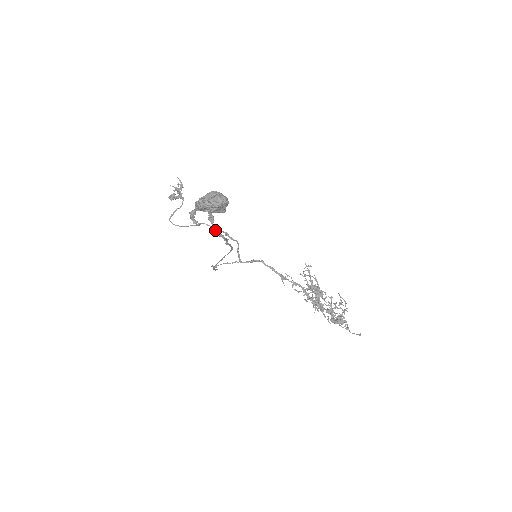
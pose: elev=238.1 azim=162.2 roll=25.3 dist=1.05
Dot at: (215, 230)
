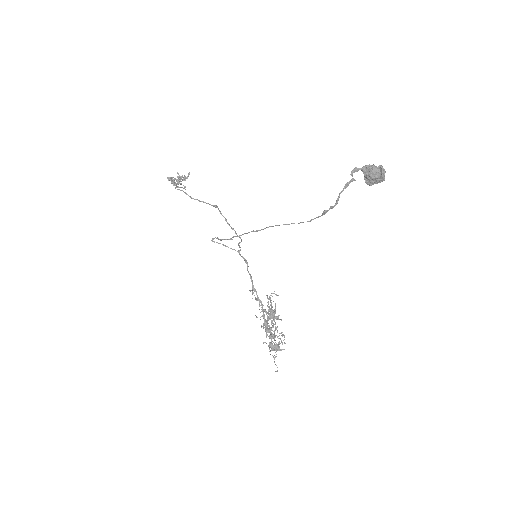
Dot at: occluded
